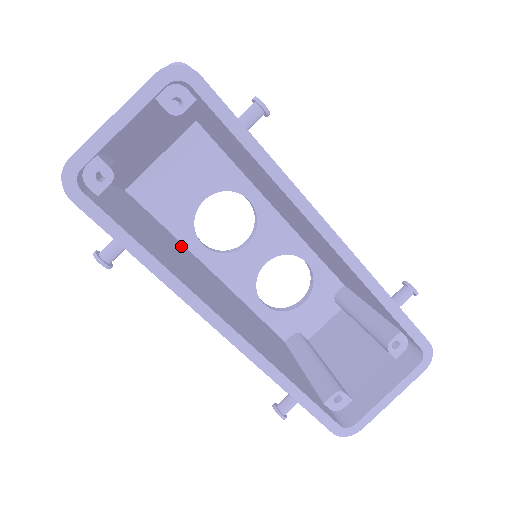
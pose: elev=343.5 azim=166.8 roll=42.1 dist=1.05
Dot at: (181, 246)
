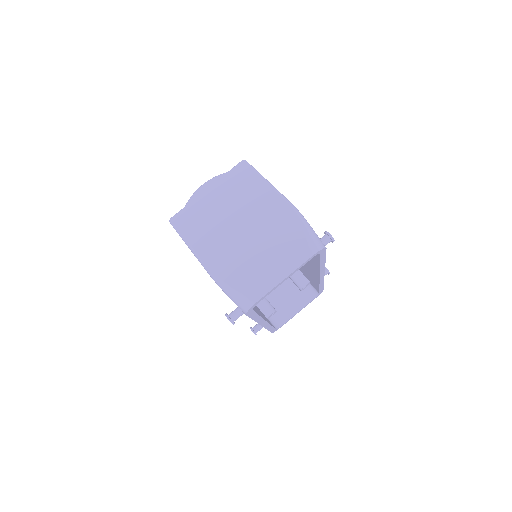
Dot at: occluded
